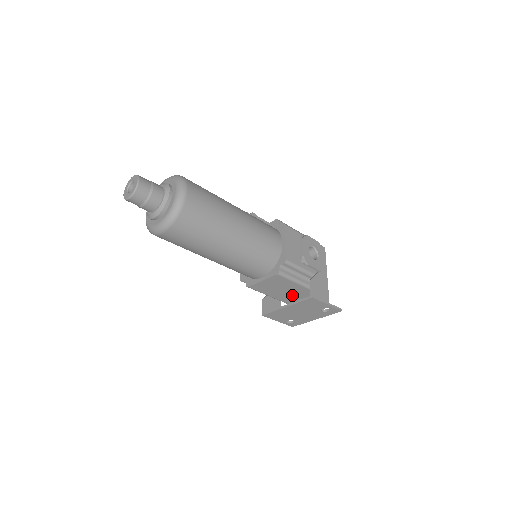
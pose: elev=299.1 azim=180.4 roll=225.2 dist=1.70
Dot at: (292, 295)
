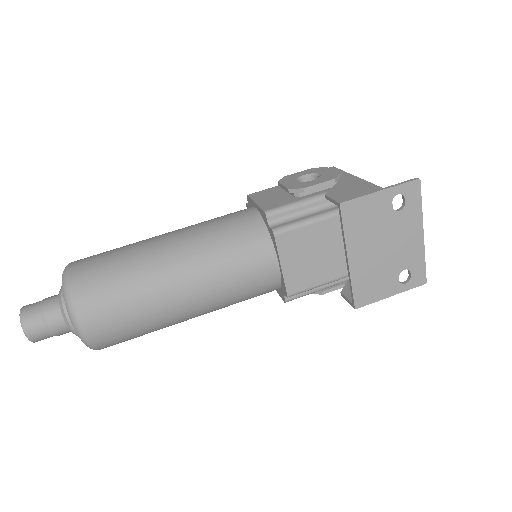
Dot at: occluded
